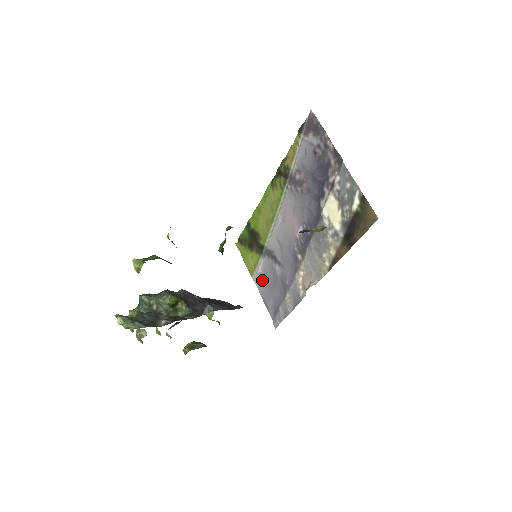
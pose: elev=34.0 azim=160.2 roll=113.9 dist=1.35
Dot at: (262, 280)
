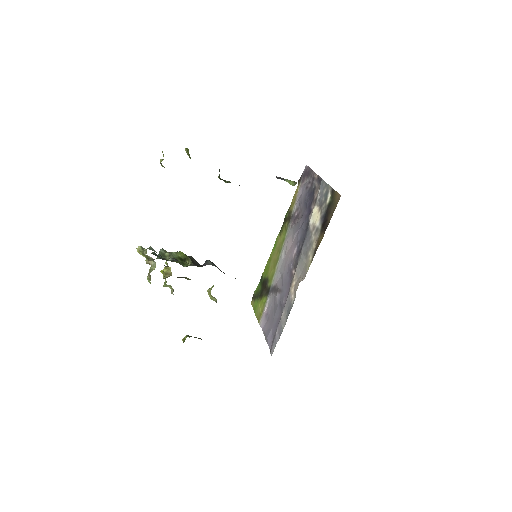
Dot at: (266, 319)
